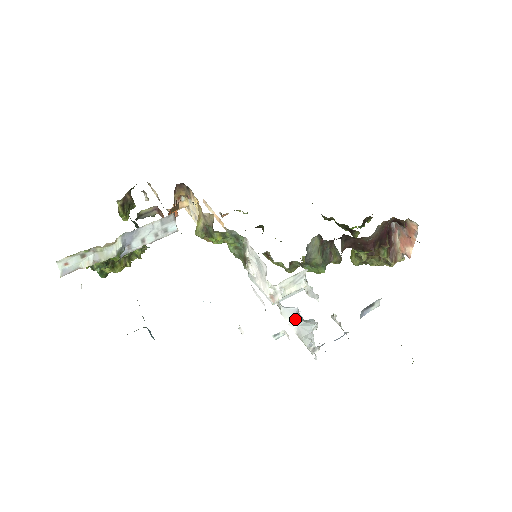
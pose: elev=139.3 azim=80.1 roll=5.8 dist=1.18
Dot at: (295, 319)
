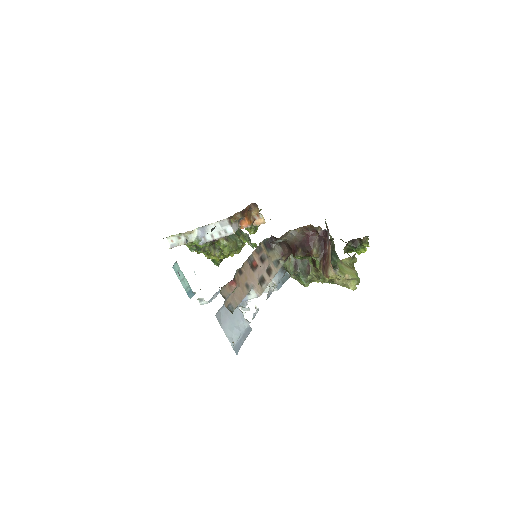
Dot at: occluded
